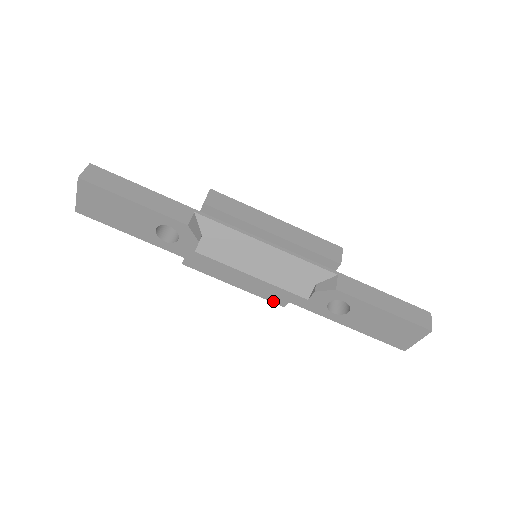
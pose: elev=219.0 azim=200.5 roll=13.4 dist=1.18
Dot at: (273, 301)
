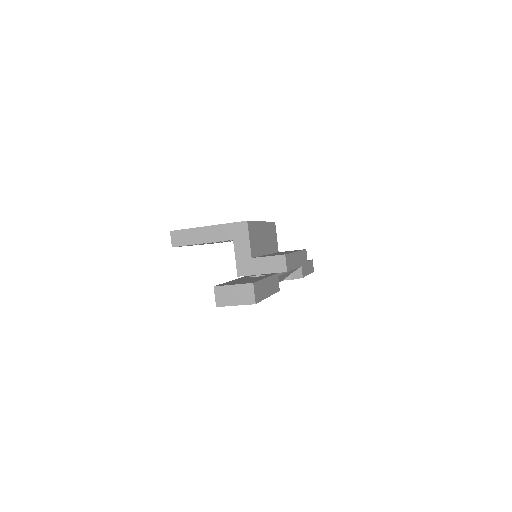
Dot at: occluded
